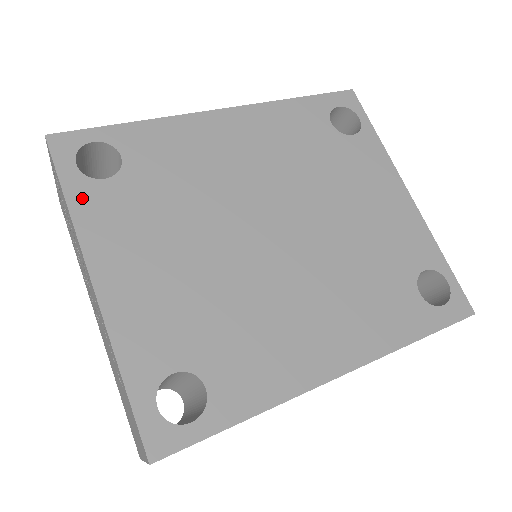
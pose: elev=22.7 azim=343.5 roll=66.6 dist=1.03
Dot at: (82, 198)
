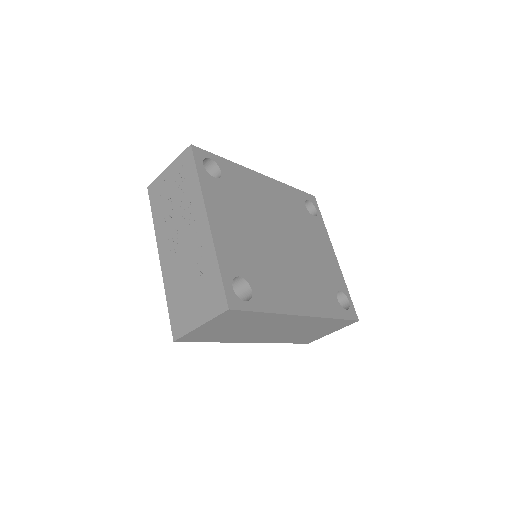
Dot at: (205, 180)
